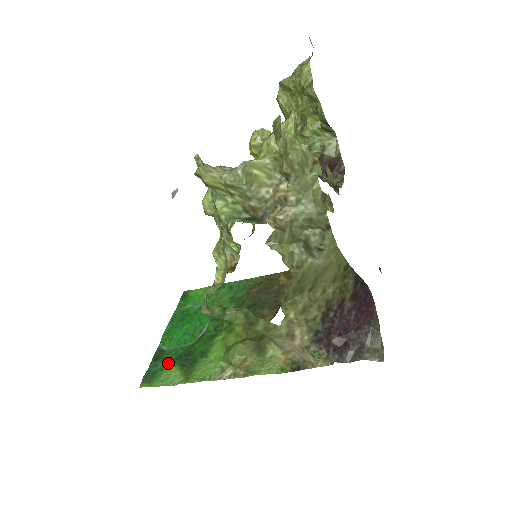
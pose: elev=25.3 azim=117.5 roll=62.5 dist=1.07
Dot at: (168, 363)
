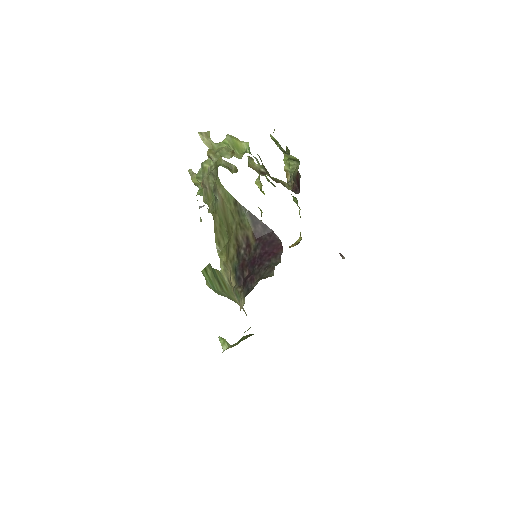
Dot at: occluded
